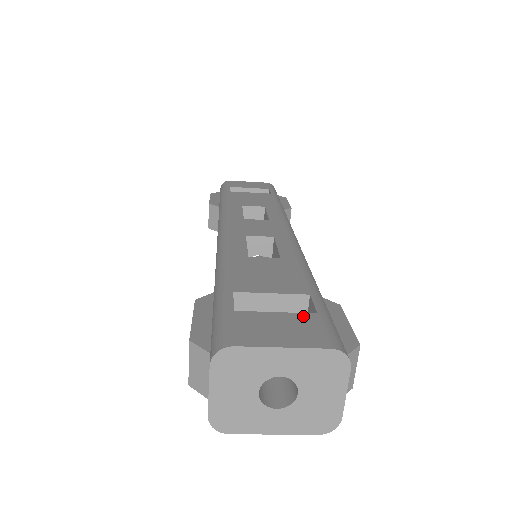
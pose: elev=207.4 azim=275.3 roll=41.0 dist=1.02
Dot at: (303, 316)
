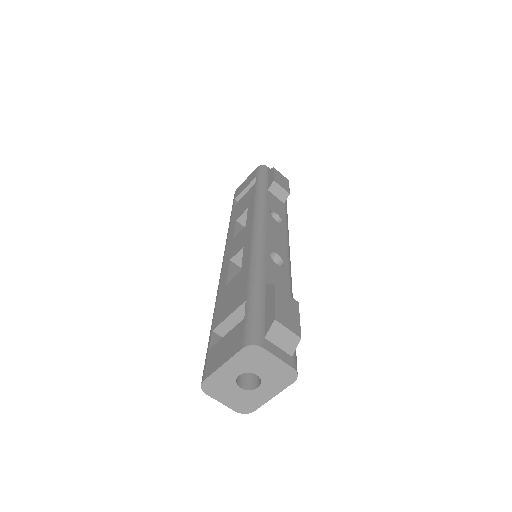
Dot at: (237, 327)
